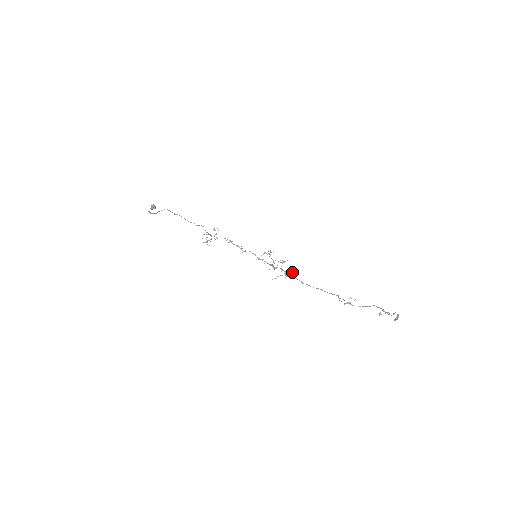
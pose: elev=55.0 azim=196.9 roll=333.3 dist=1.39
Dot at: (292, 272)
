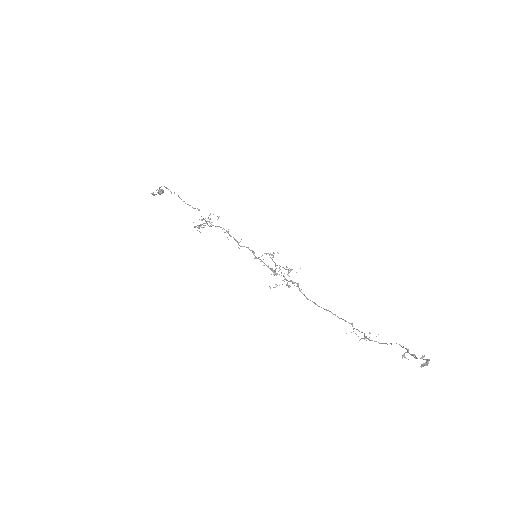
Dot at: (297, 283)
